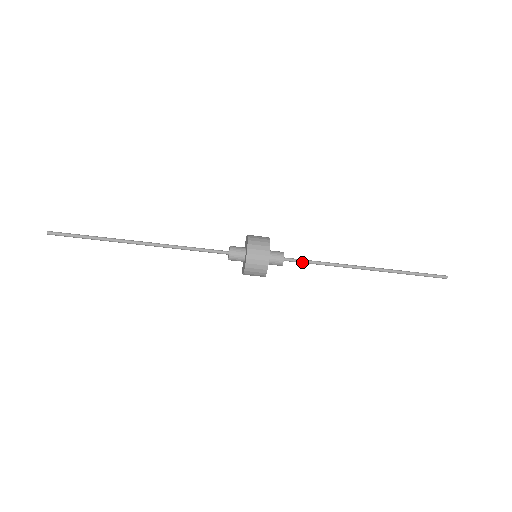
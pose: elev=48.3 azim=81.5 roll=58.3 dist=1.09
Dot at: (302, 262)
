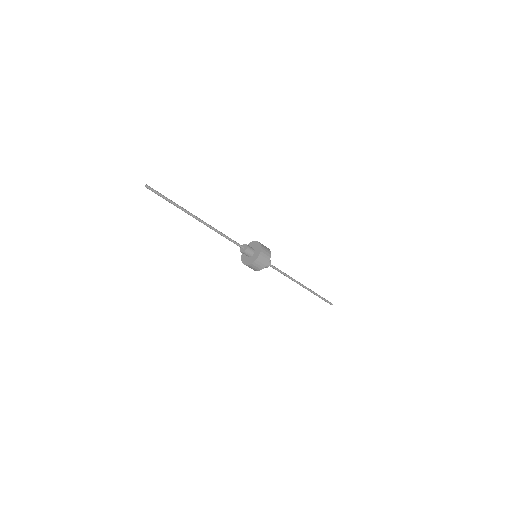
Dot at: occluded
